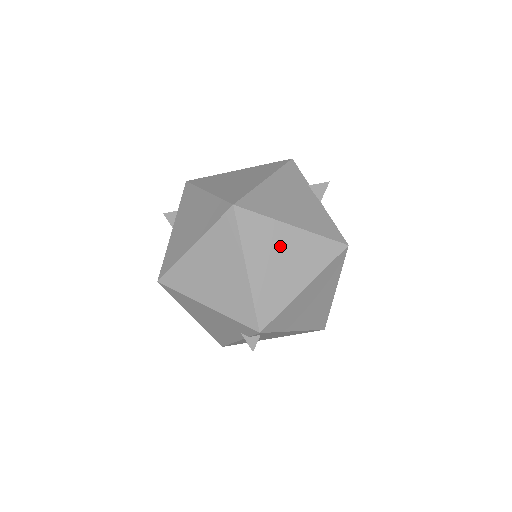
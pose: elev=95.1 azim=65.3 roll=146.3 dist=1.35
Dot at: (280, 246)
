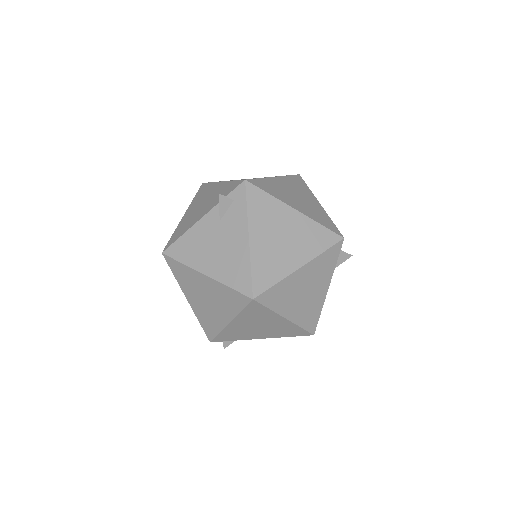
Dot at: (304, 196)
